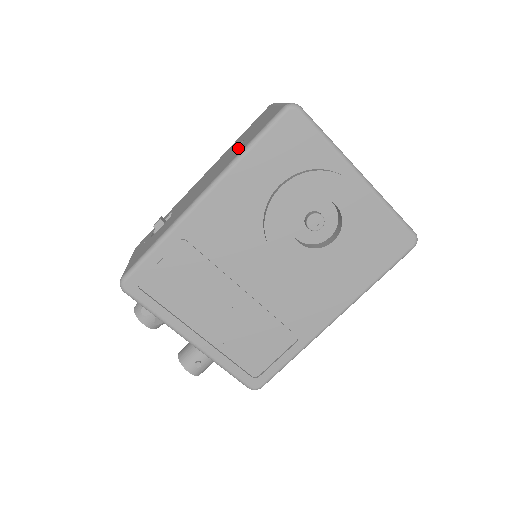
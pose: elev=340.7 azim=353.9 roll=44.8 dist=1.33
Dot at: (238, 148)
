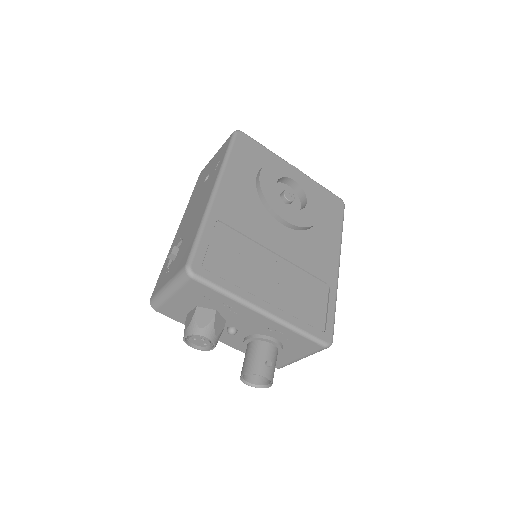
Dot at: (212, 172)
